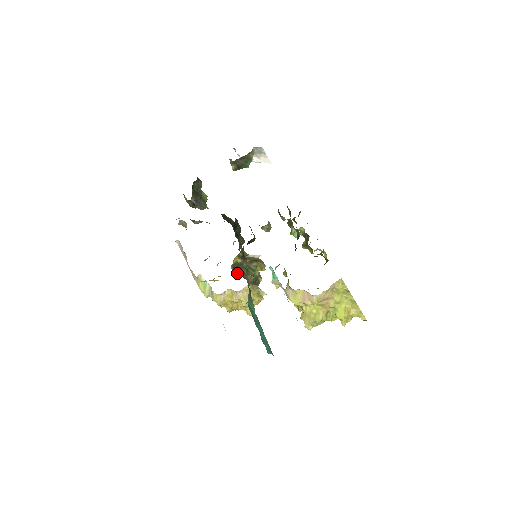
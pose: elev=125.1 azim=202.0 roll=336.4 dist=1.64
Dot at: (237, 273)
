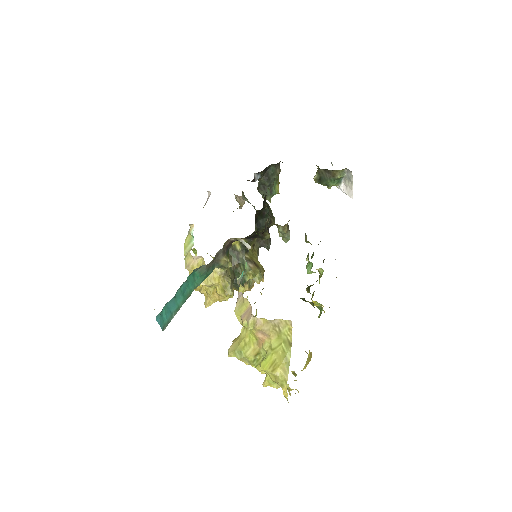
Dot at: occluded
